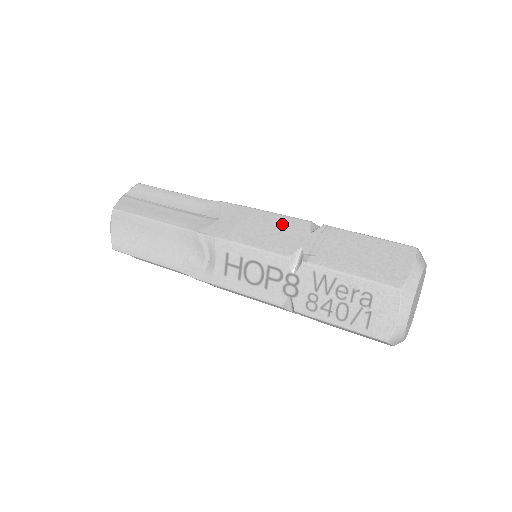
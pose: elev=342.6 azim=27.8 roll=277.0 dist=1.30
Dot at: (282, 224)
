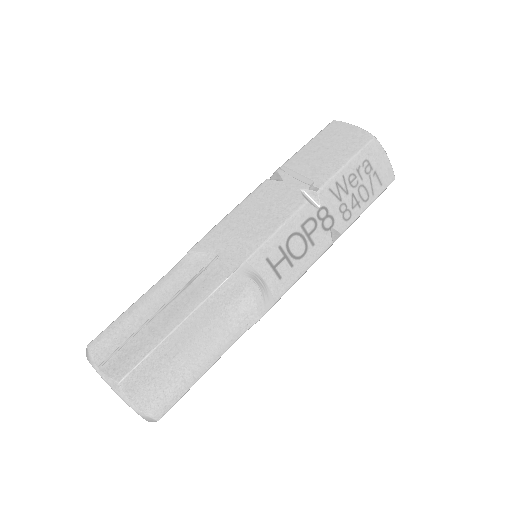
Dot at: (259, 200)
